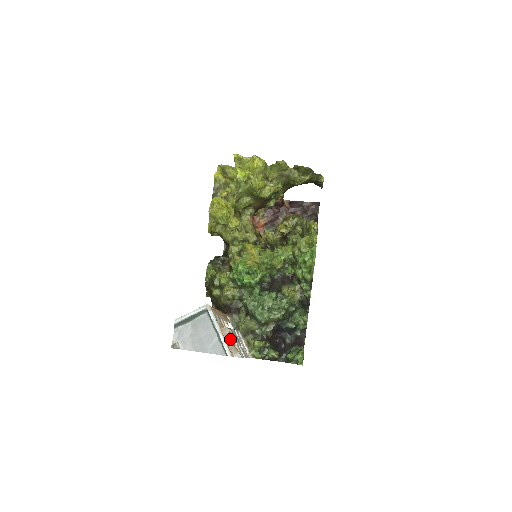
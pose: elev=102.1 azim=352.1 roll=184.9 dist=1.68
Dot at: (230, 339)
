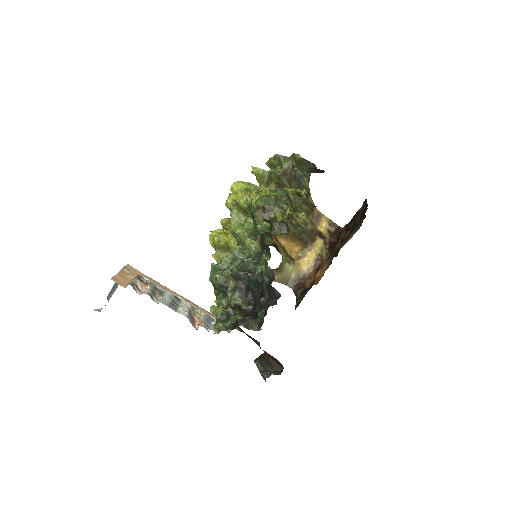
Dot at: (133, 280)
